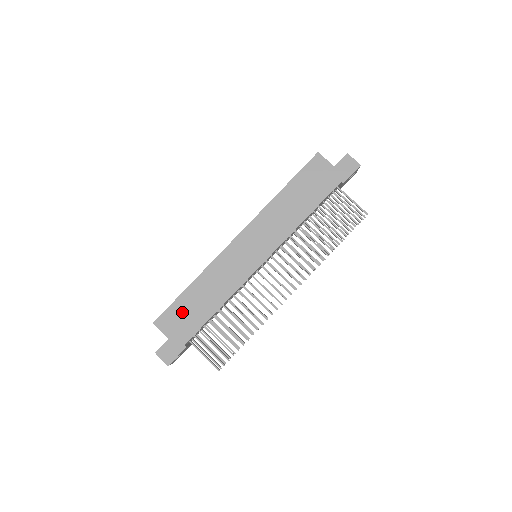
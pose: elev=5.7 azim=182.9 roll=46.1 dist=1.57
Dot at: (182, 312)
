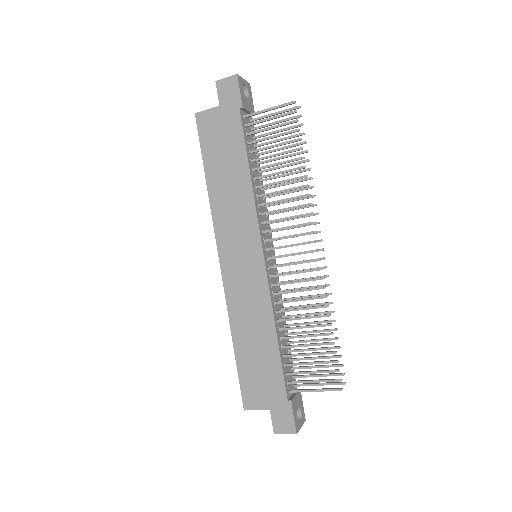
Dot at: (254, 375)
